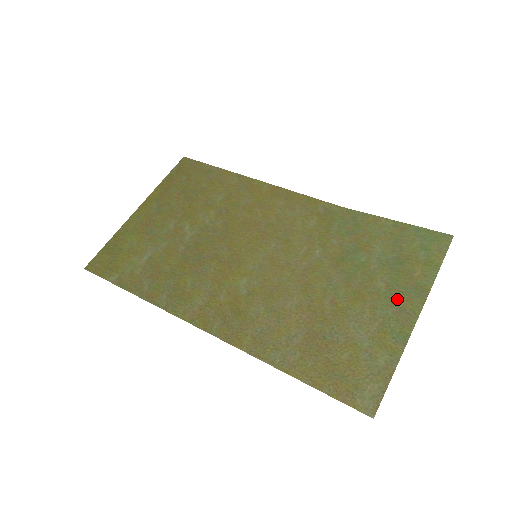
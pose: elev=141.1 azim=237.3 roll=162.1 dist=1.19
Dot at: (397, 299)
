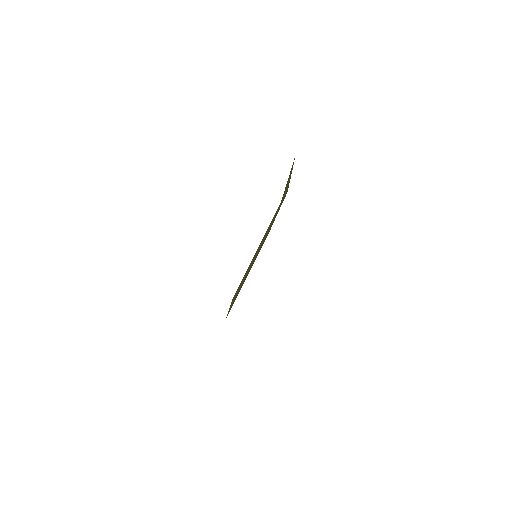
Dot at: occluded
